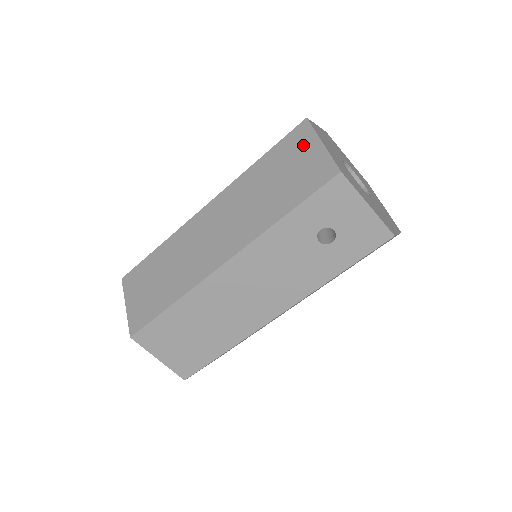
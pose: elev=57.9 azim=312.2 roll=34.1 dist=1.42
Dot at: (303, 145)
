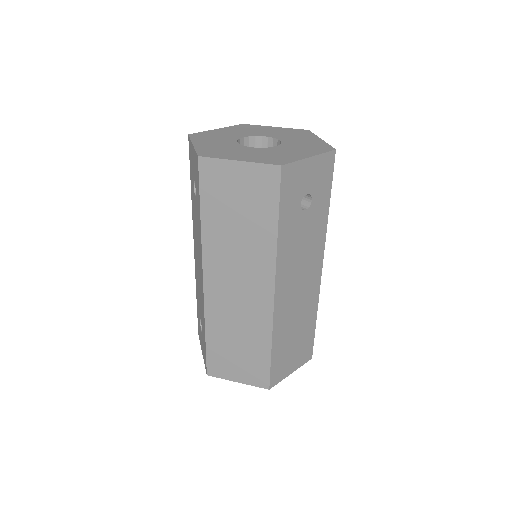
Dot at: (224, 176)
